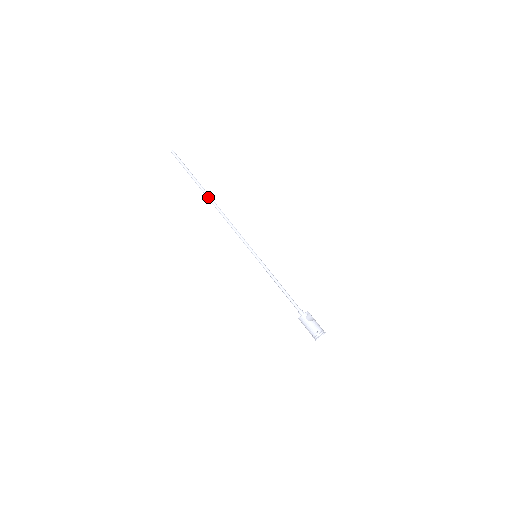
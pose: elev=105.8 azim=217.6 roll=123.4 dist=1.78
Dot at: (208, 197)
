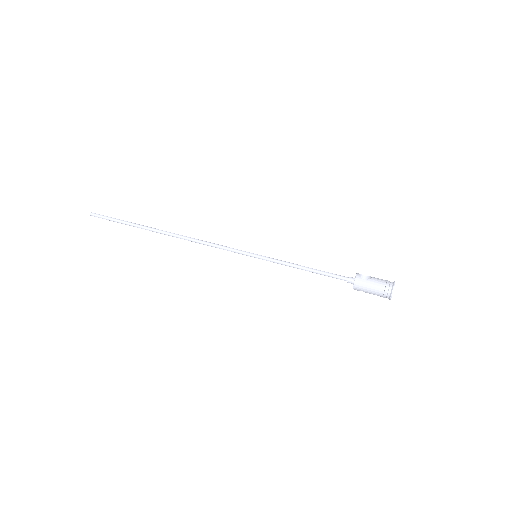
Dot at: (161, 232)
